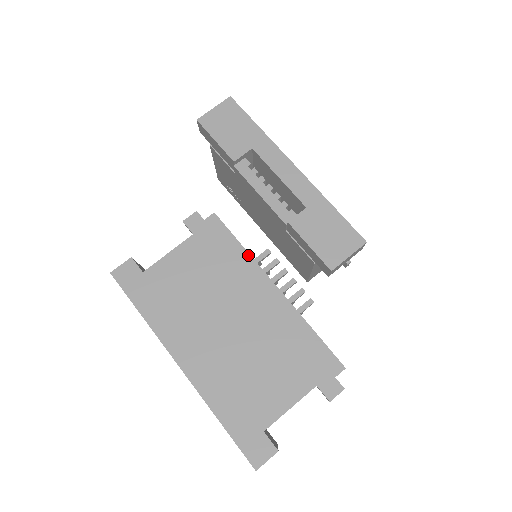
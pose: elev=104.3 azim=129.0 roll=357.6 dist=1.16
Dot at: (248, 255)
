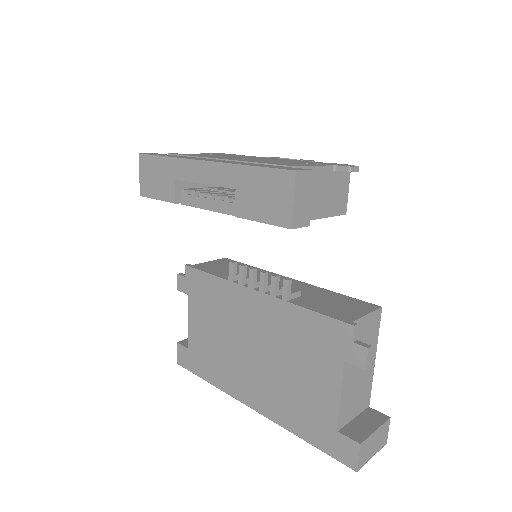
Dot at: (223, 280)
